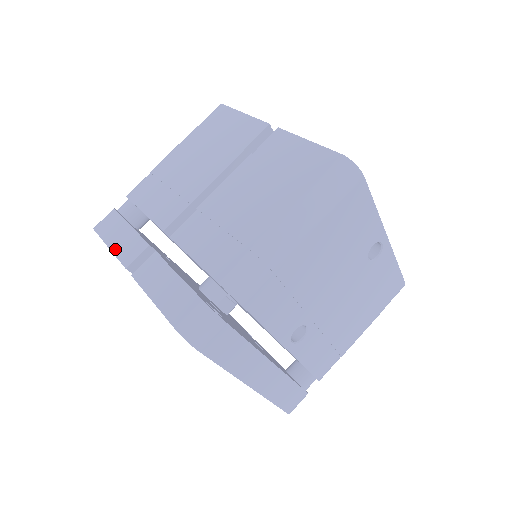
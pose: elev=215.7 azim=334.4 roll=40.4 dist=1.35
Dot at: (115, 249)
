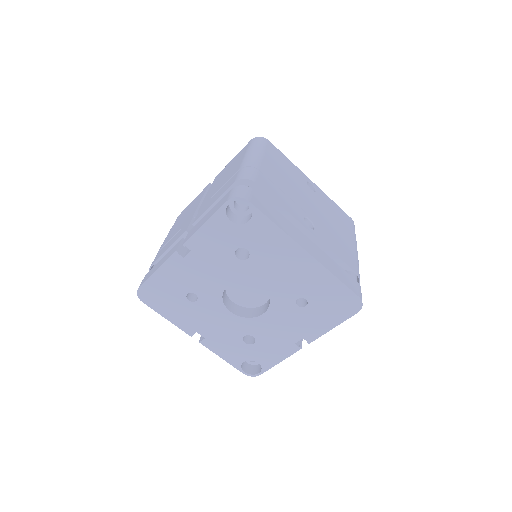
Dot at: (161, 264)
